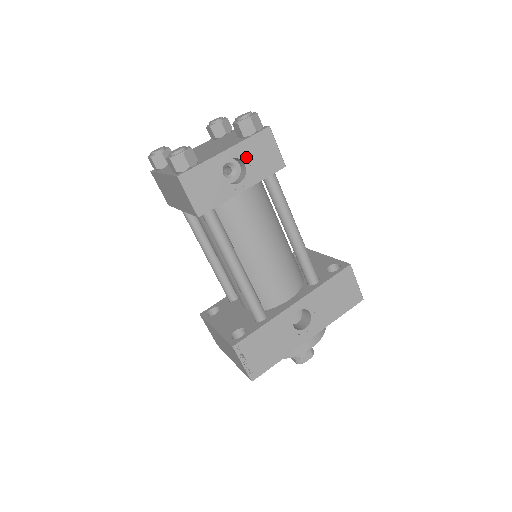
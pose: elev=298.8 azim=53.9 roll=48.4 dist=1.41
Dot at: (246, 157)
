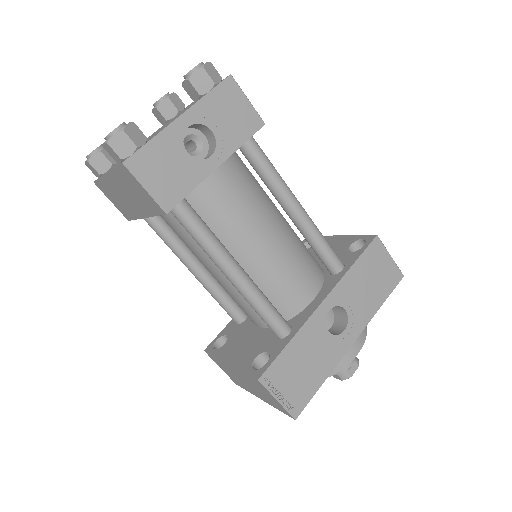
Dot at: (210, 120)
